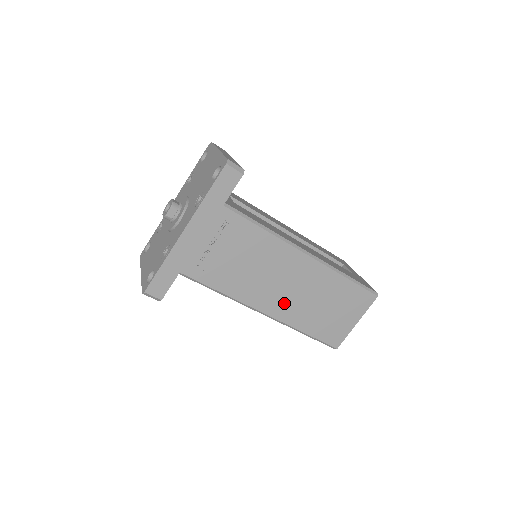
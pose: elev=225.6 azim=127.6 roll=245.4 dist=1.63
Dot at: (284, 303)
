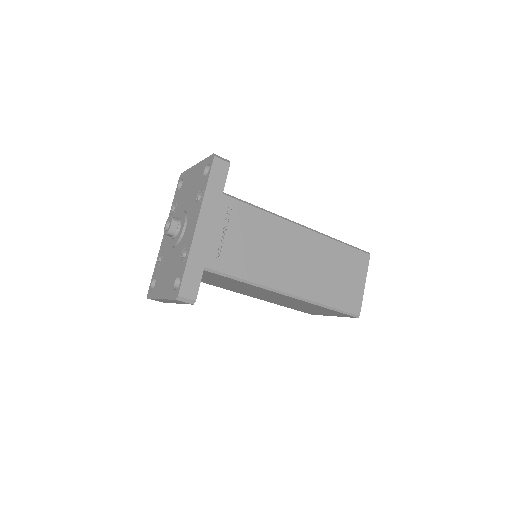
Dot at: (301, 279)
